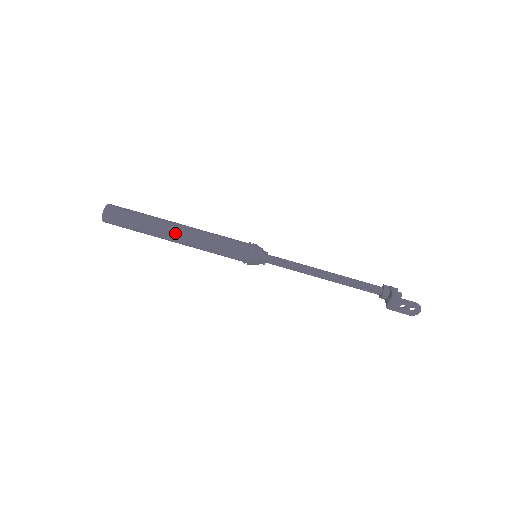
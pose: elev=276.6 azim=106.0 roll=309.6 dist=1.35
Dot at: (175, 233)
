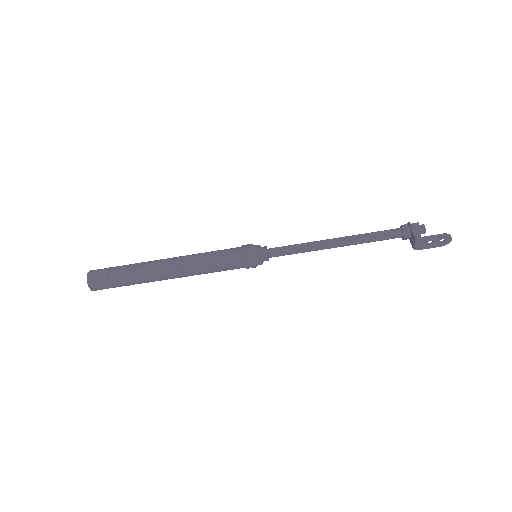
Dot at: (166, 273)
